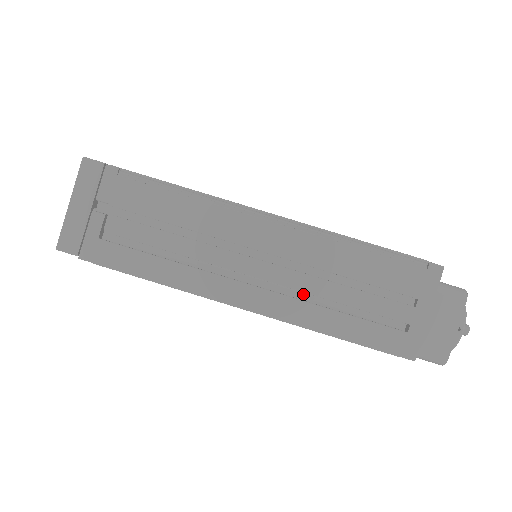
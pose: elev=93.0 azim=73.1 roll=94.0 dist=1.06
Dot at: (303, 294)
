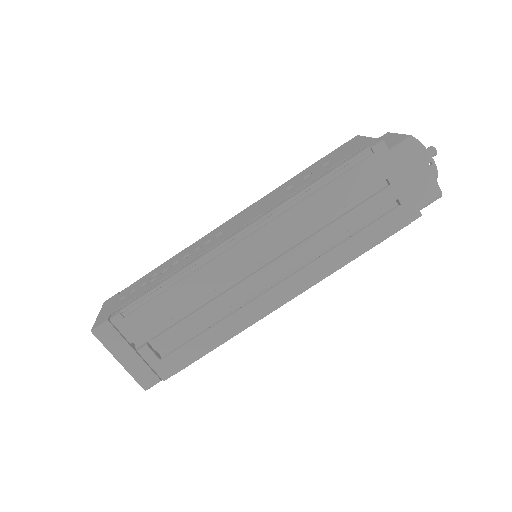
Dot at: occluded
